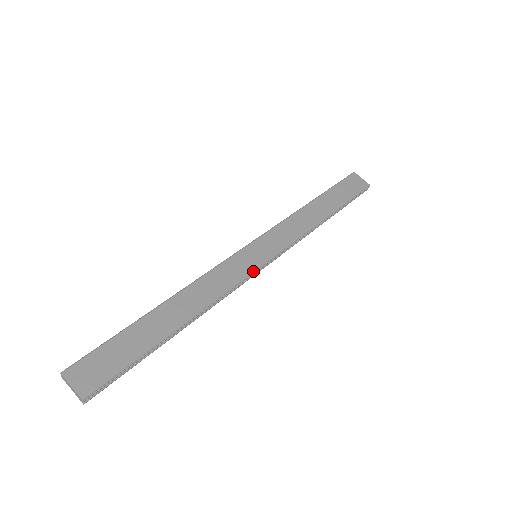
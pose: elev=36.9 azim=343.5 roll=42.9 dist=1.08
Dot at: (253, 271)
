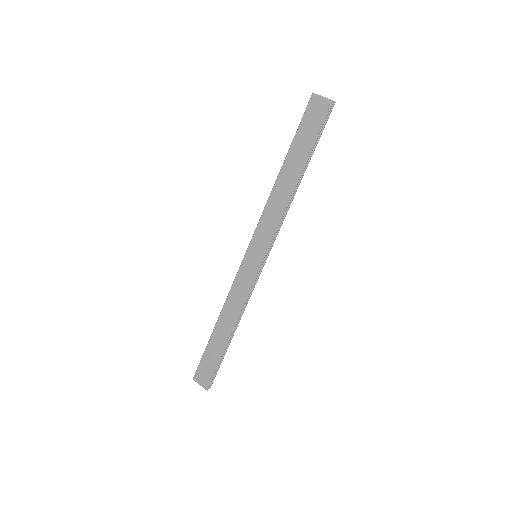
Dot at: (256, 274)
